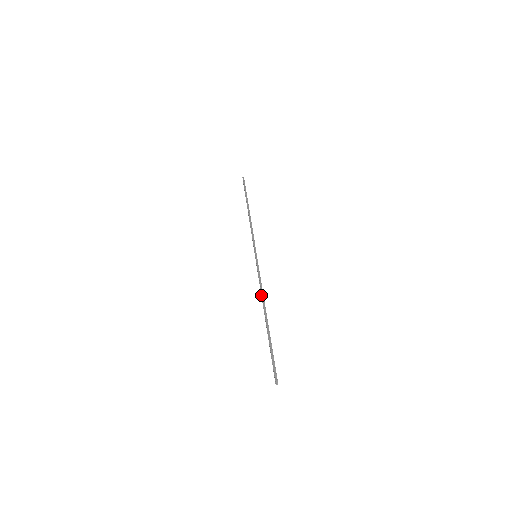
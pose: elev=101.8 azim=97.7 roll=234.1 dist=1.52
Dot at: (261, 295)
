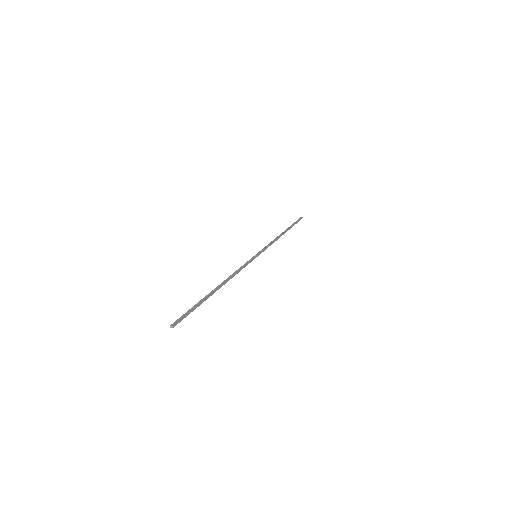
Dot at: (230, 275)
